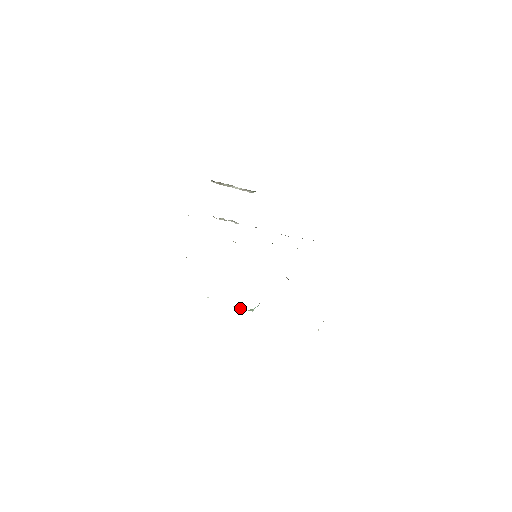
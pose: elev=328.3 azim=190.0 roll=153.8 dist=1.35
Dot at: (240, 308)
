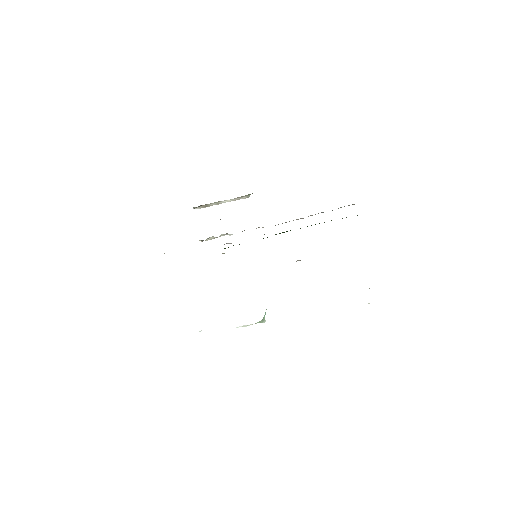
Dot at: (247, 325)
